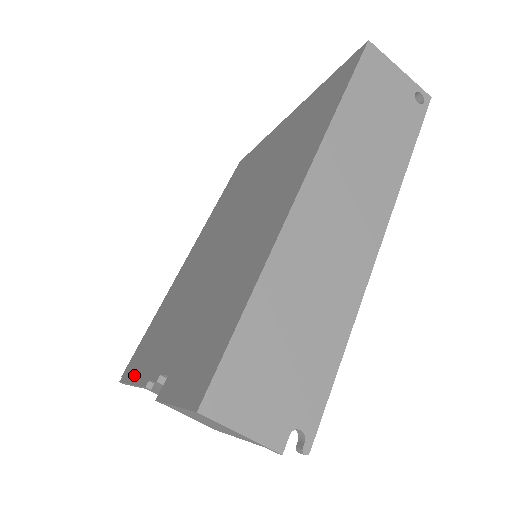
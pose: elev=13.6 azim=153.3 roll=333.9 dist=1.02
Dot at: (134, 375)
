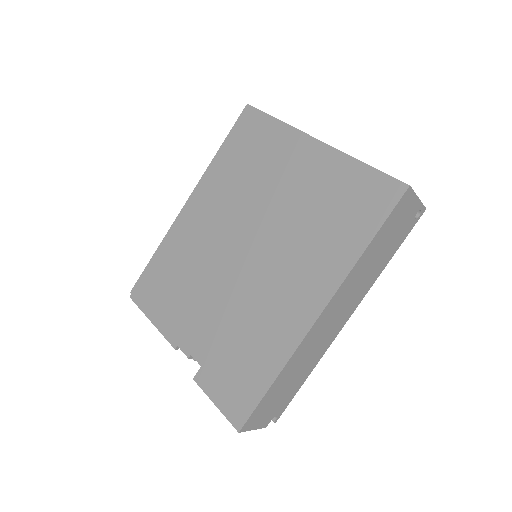
Dot at: (152, 315)
